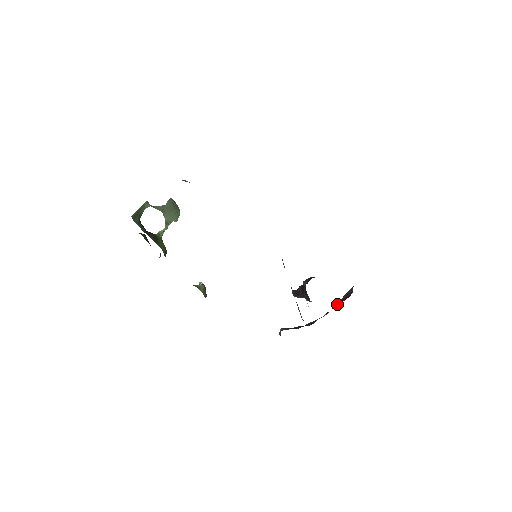
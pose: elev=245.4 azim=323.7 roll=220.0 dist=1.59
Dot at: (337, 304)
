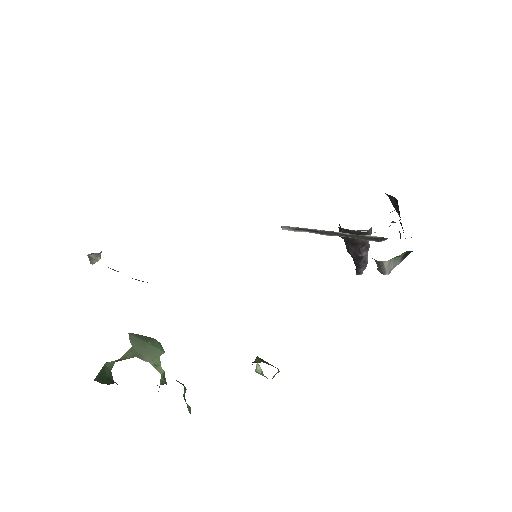
Dot at: occluded
